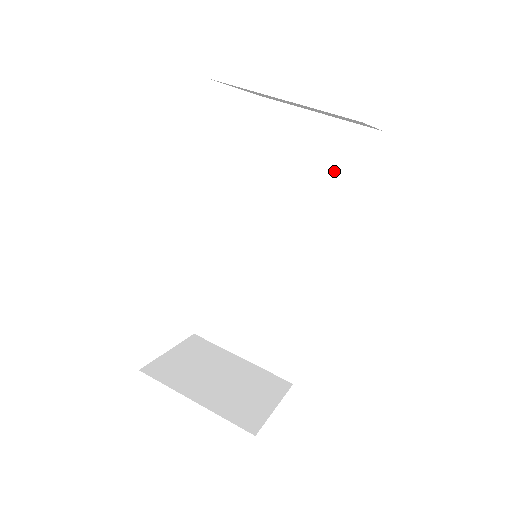
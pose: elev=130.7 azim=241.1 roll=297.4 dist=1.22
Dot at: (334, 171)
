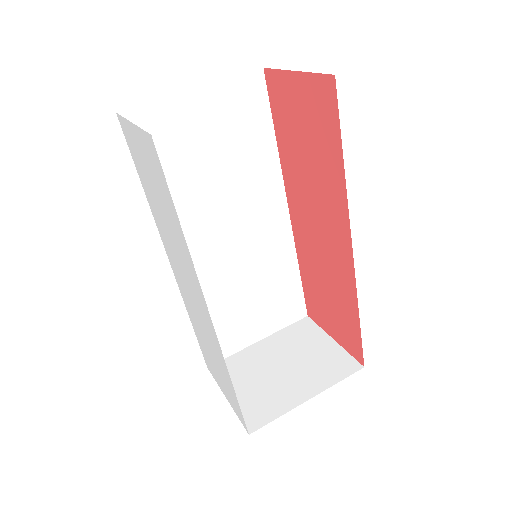
Dot at: (242, 133)
